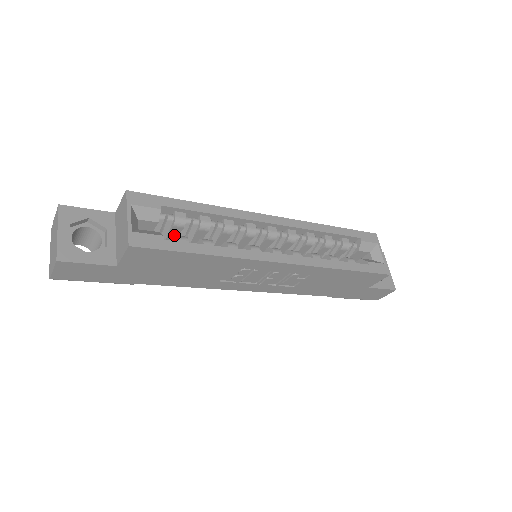
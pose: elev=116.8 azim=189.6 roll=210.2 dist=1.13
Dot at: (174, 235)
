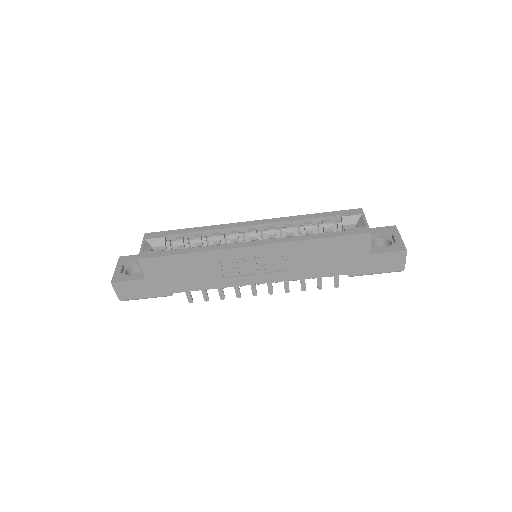
Dot at: occluded
